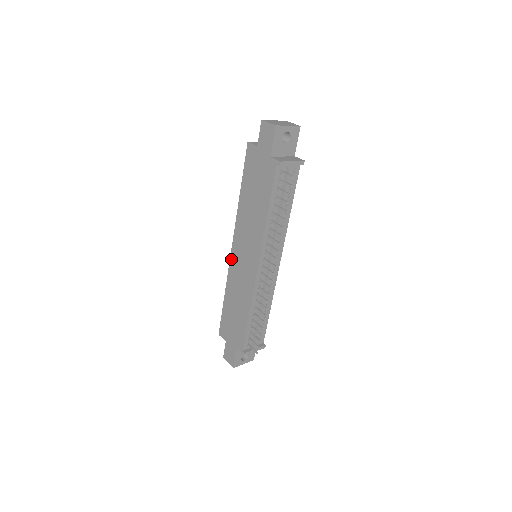
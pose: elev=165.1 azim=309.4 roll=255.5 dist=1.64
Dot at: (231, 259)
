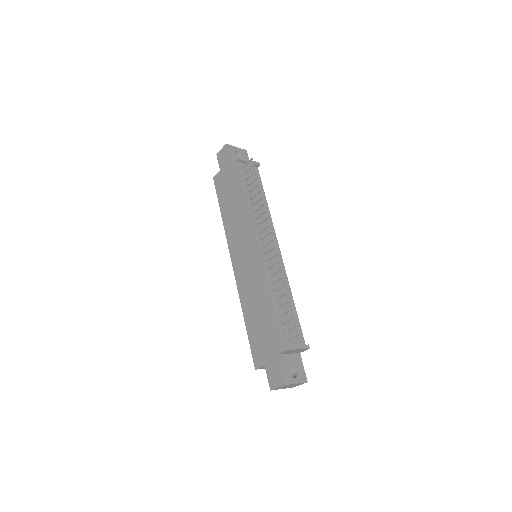
Dot at: (235, 274)
